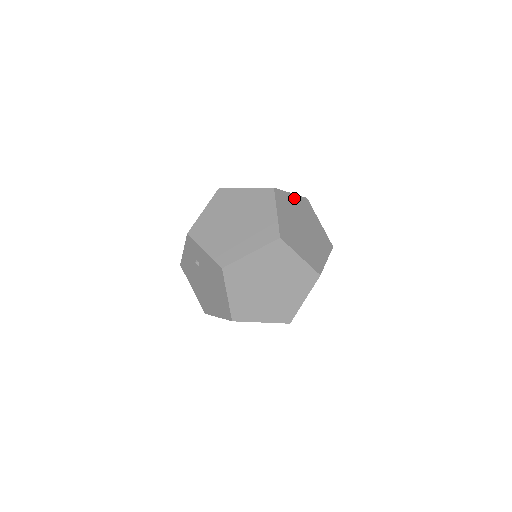
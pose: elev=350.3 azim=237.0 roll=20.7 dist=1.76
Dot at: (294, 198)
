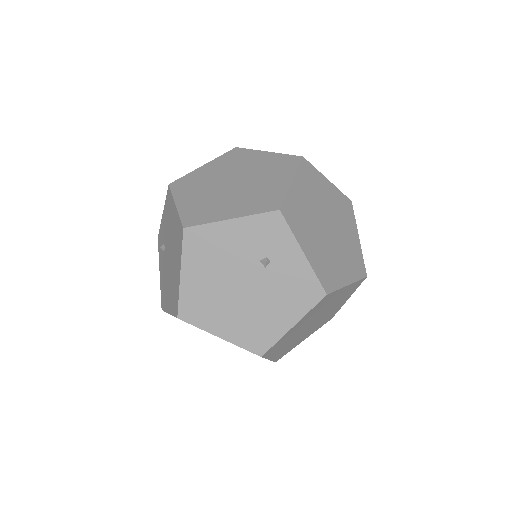
Dot at: occluded
